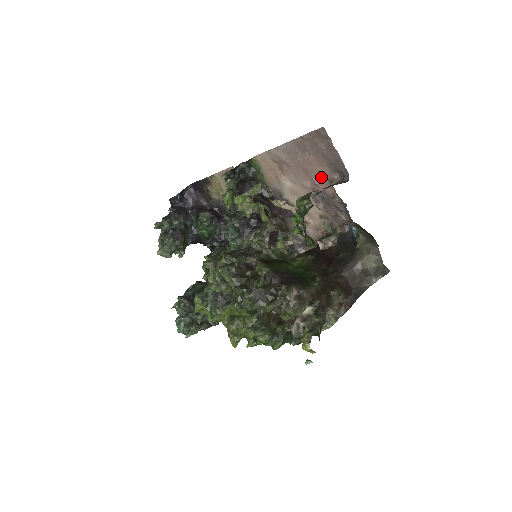
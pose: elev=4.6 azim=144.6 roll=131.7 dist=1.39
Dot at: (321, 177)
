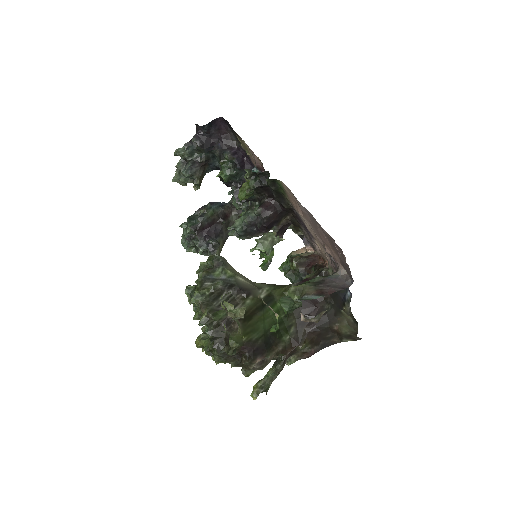
Dot at: (332, 254)
